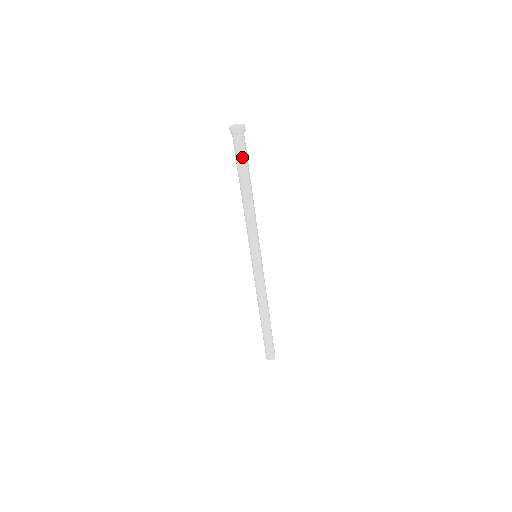
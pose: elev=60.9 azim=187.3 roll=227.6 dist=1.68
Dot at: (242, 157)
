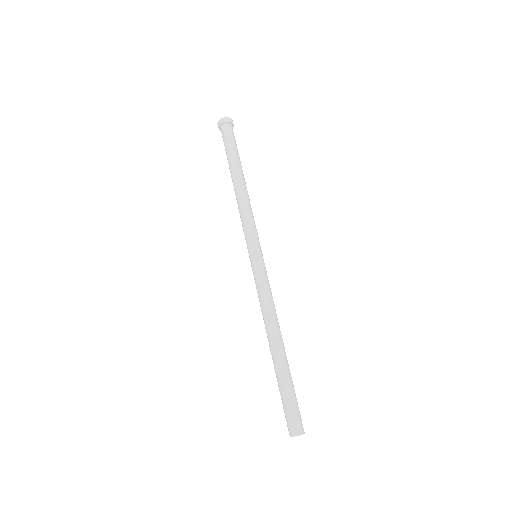
Dot at: (232, 143)
